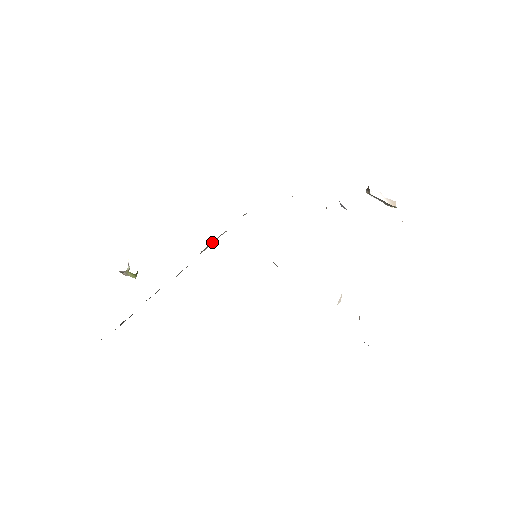
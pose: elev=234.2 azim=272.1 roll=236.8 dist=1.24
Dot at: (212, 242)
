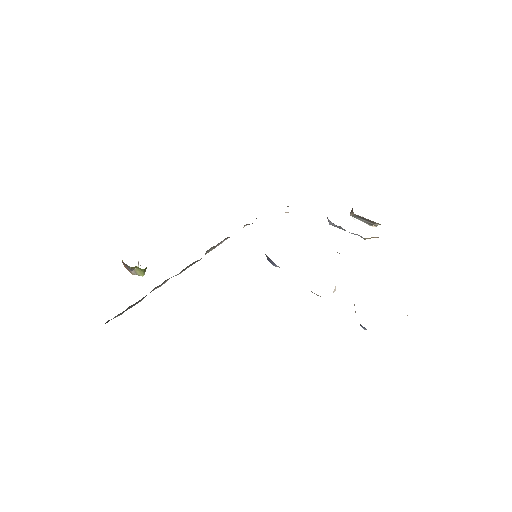
Dot at: (216, 245)
